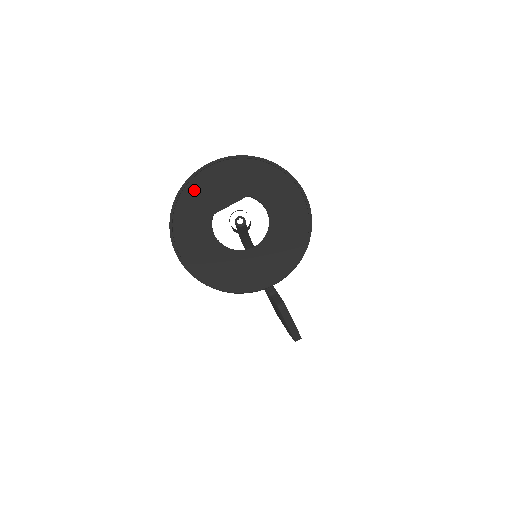
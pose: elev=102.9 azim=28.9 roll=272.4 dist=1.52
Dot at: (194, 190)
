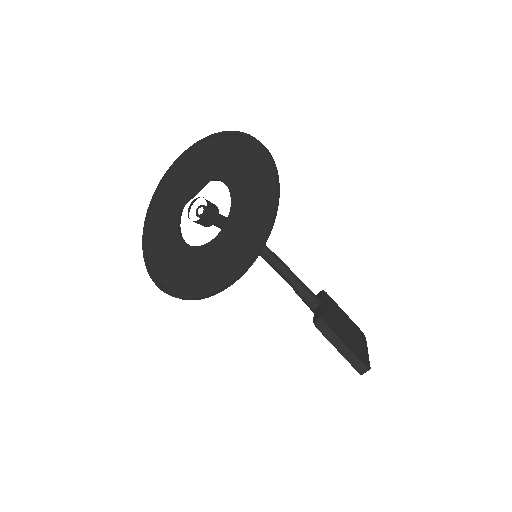
Dot at: (166, 189)
